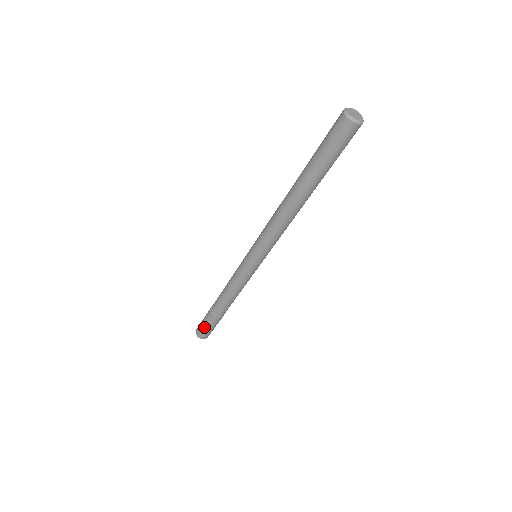
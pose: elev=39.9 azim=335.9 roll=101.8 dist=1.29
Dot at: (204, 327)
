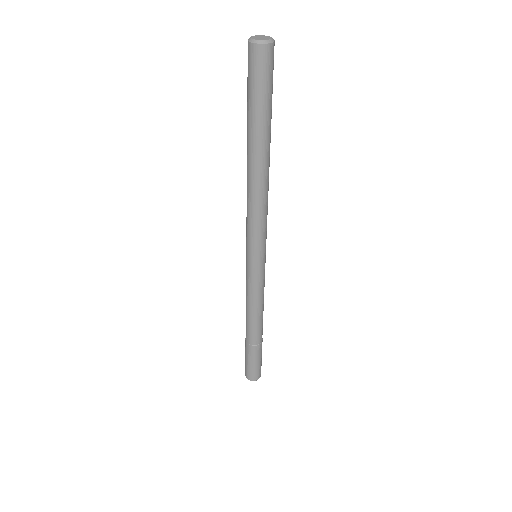
Dot at: (245, 361)
